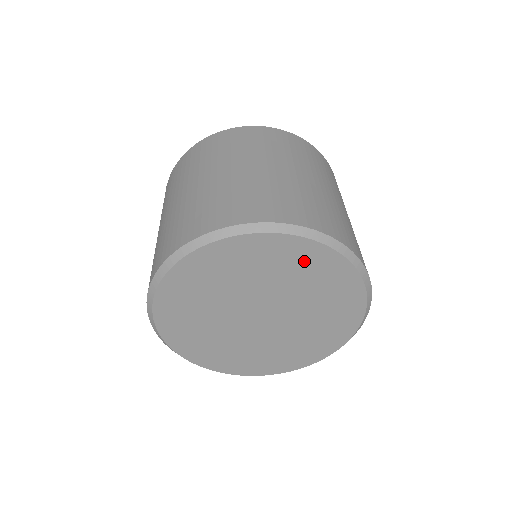
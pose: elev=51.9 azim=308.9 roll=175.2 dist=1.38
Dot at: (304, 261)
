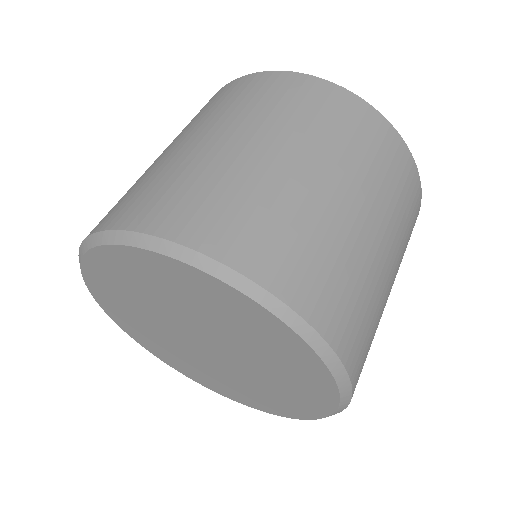
Dot at: (164, 276)
